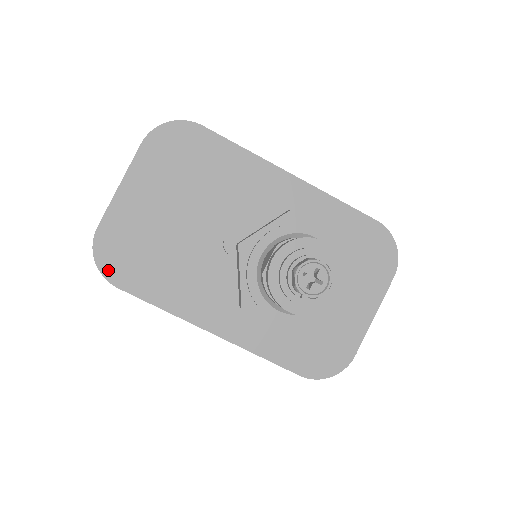
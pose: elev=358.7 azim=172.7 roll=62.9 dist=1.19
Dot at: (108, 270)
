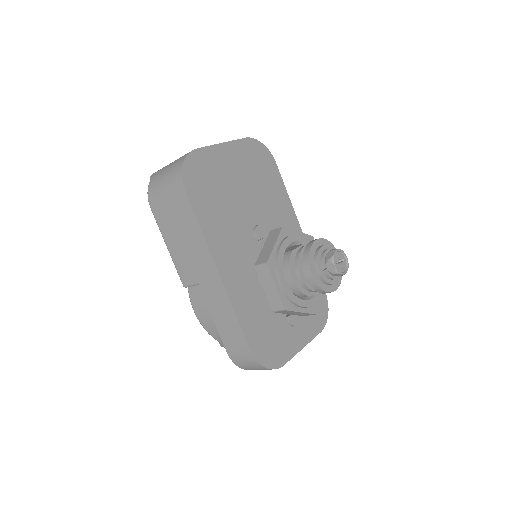
Dot at: (187, 175)
